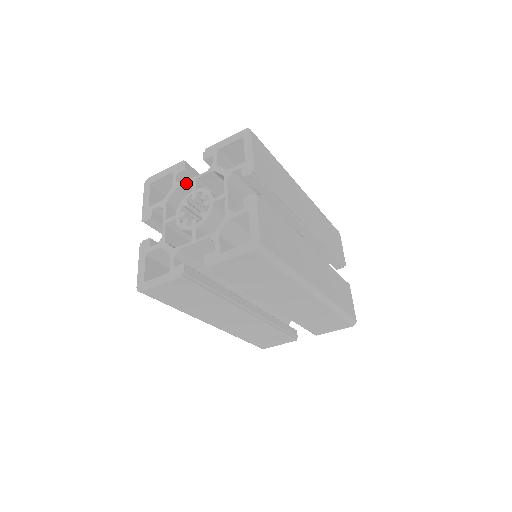
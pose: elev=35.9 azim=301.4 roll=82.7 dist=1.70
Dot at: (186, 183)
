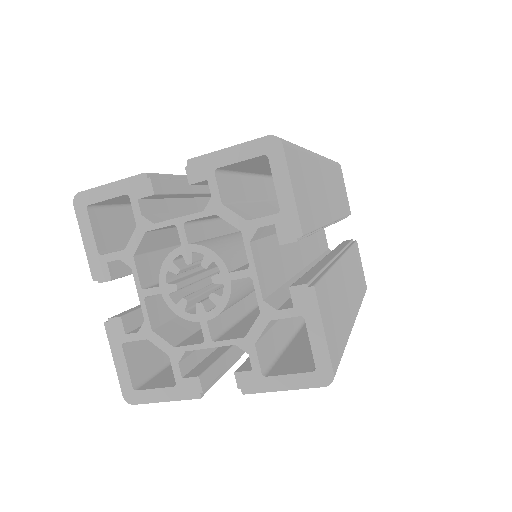
Dot at: (164, 226)
